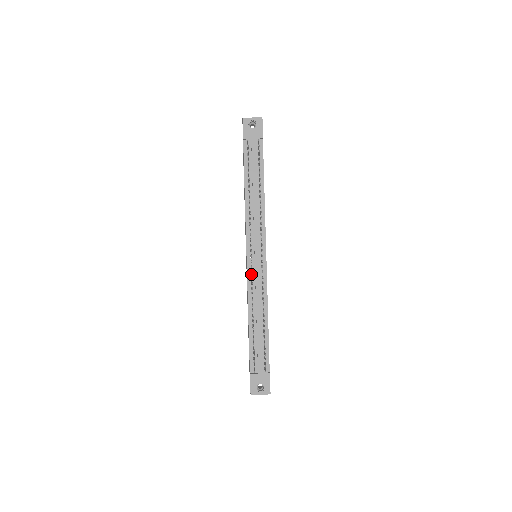
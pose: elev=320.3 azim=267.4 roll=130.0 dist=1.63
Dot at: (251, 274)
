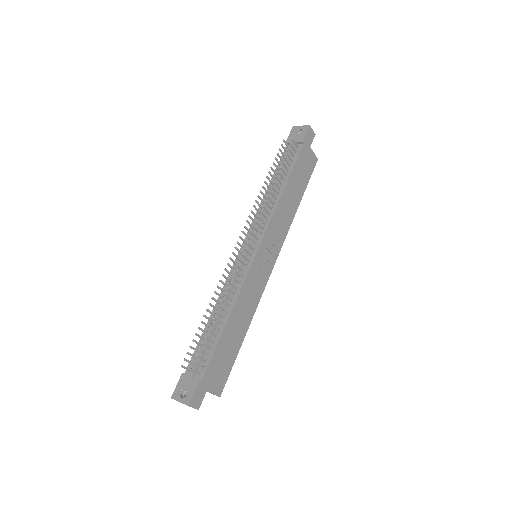
Dot at: (236, 266)
